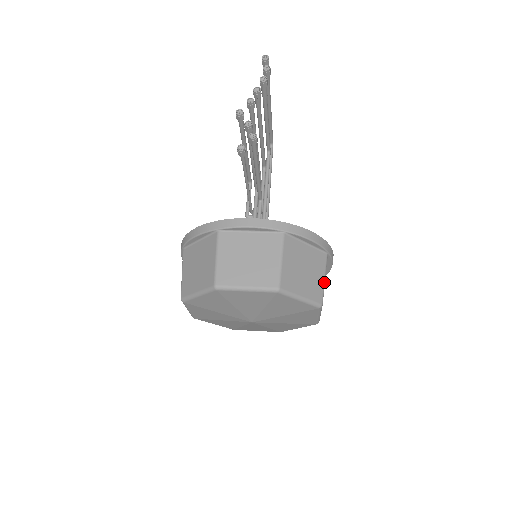
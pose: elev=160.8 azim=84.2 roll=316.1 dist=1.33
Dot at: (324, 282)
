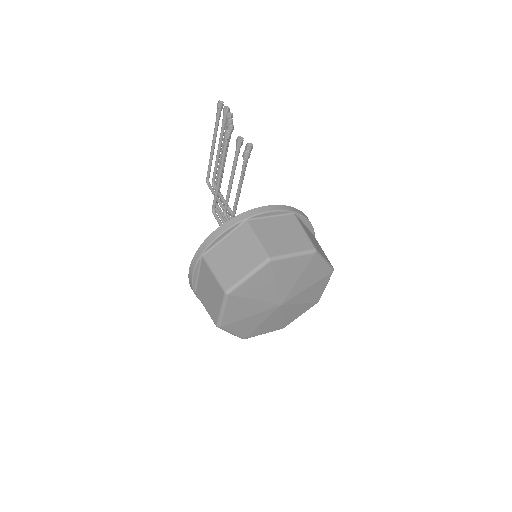
Dot at: occluded
